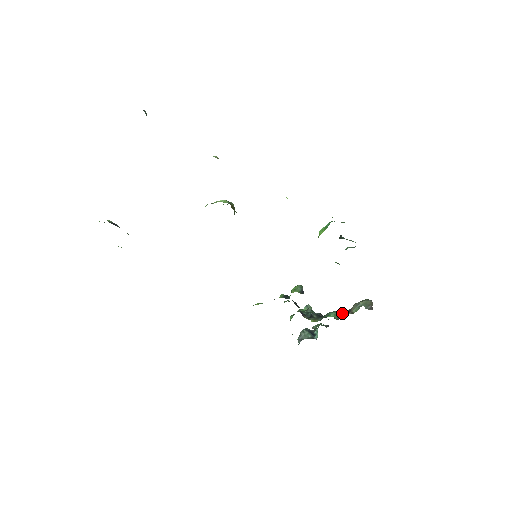
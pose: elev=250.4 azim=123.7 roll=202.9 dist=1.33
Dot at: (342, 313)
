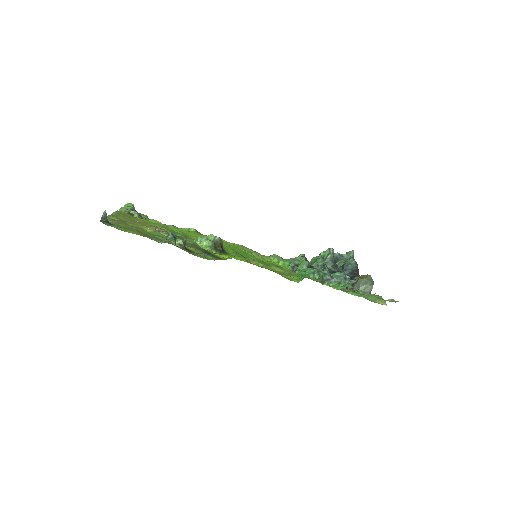
Dot at: occluded
